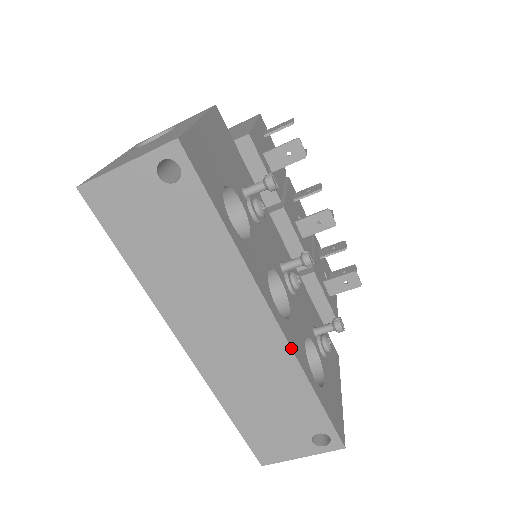
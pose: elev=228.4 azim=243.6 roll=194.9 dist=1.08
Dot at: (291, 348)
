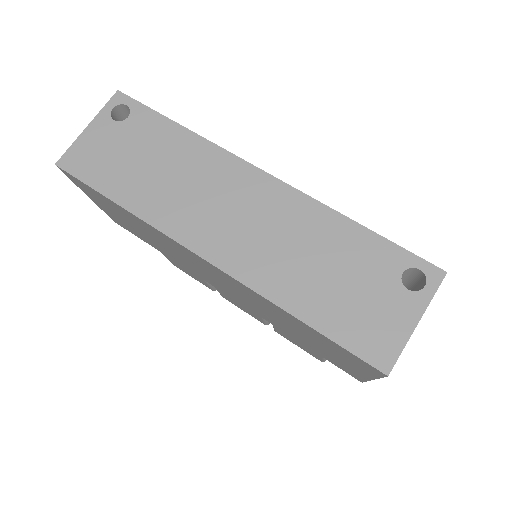
Dot at: (297, 190)
